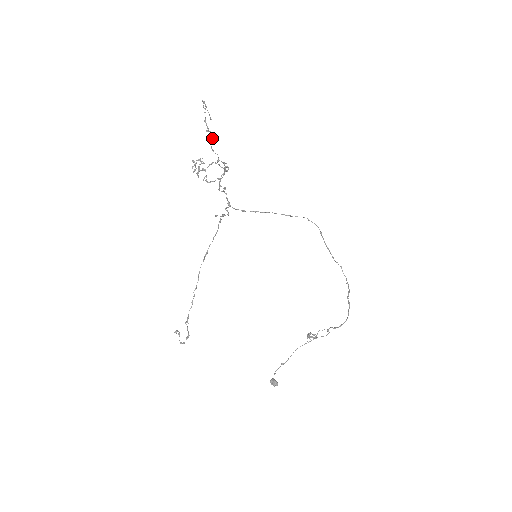
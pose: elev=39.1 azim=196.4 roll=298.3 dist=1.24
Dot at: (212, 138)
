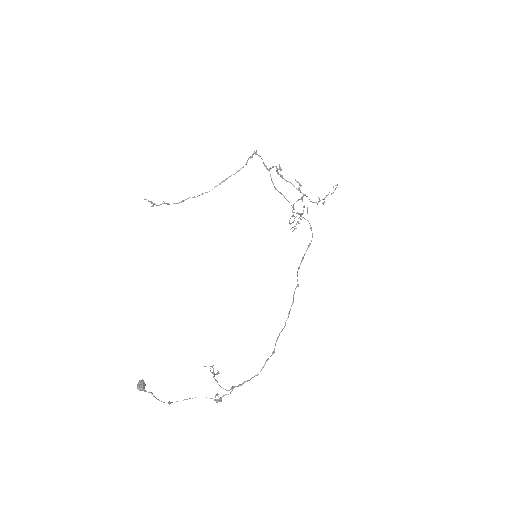
Dot at: occluded
